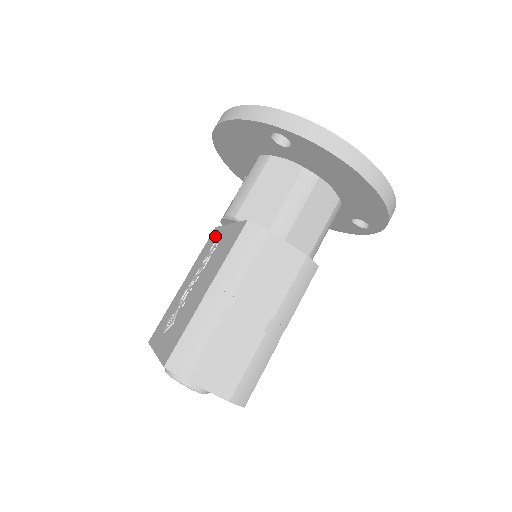
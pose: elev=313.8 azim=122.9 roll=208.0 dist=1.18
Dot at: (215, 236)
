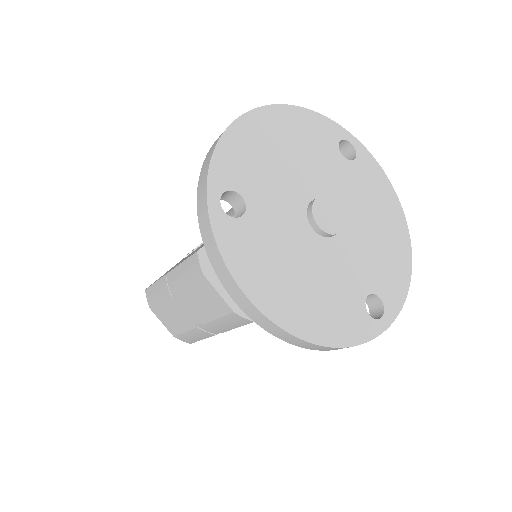
Dot at: occluded
